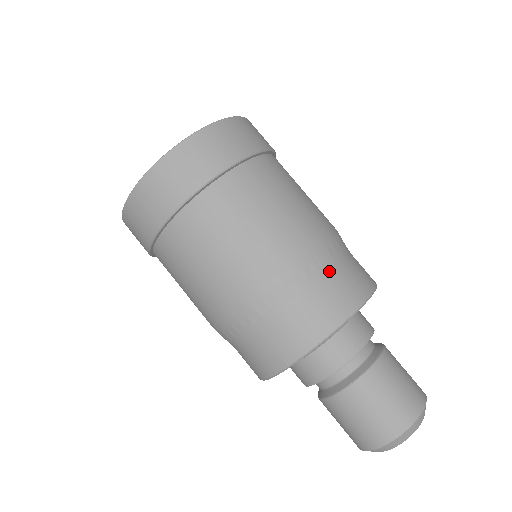
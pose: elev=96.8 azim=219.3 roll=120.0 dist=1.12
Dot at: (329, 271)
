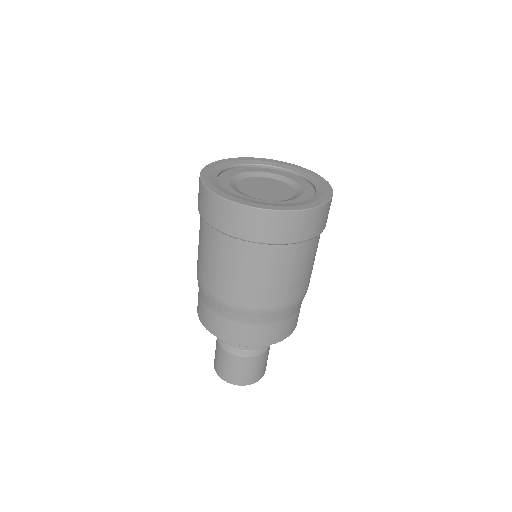
Dot at: (267, 323)
